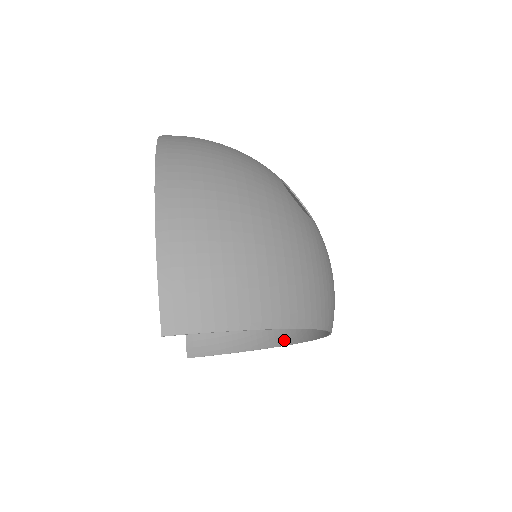
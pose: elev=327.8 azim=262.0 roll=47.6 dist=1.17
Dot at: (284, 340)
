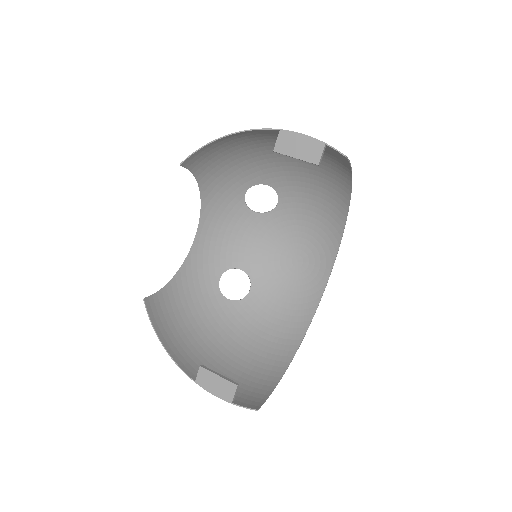
Dot at: (299, 336)
